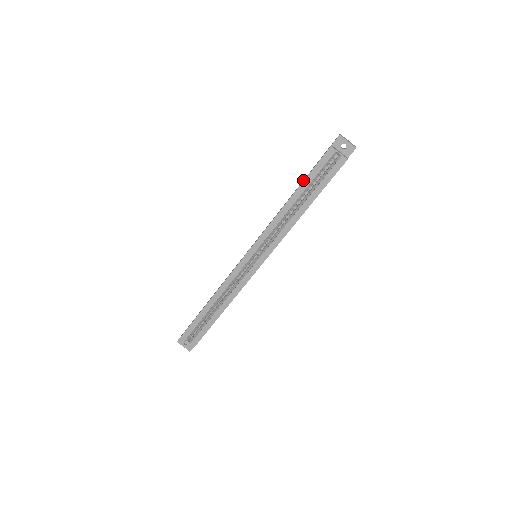
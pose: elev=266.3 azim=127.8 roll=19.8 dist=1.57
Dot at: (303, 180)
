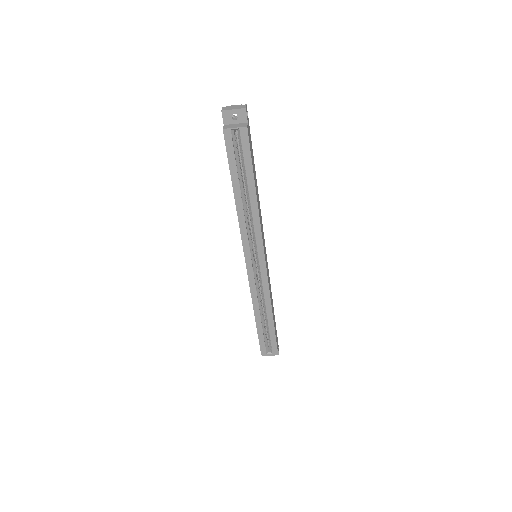
Dot at: occluded
